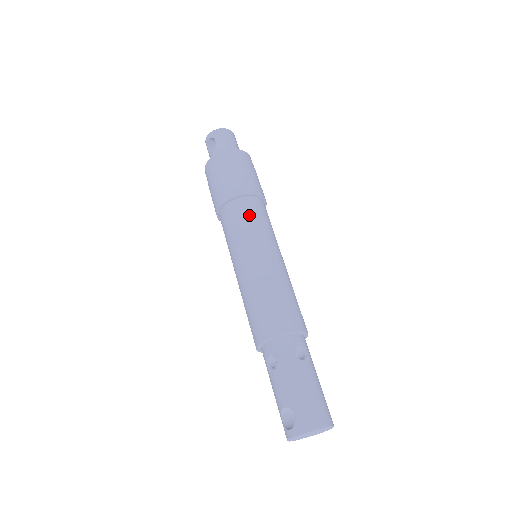
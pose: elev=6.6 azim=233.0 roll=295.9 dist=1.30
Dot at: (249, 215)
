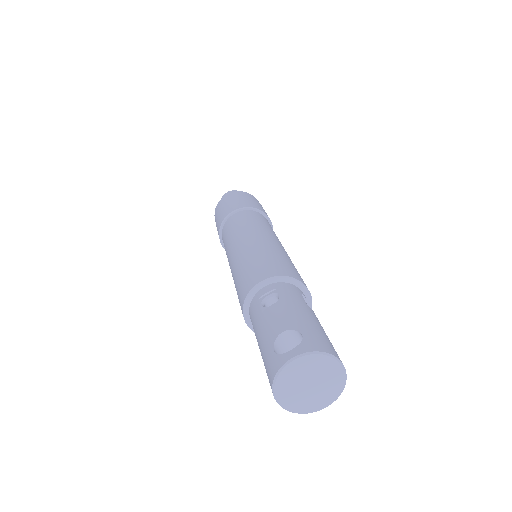
Dot at: (264, 220)
